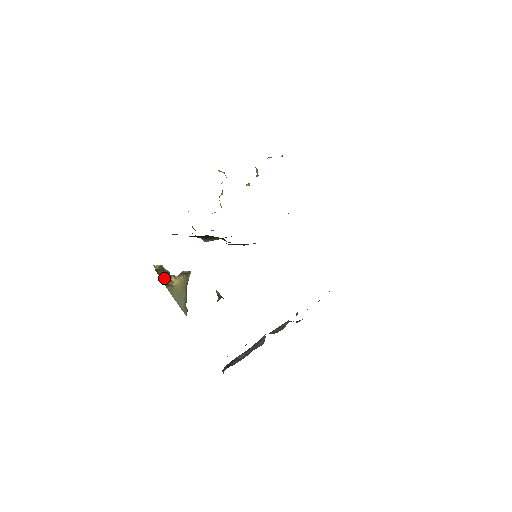
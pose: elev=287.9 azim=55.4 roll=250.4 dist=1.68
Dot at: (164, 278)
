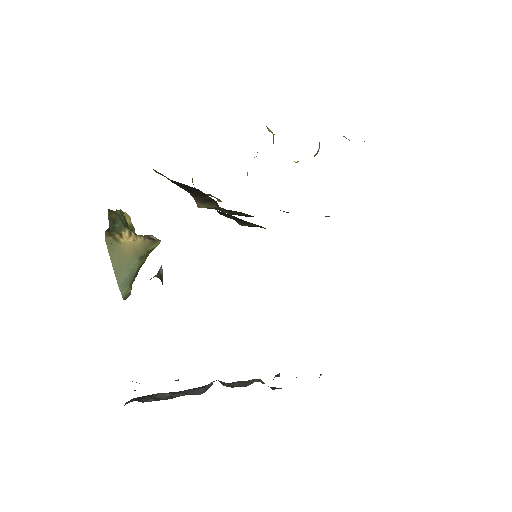
Dot at: (114, 226)
